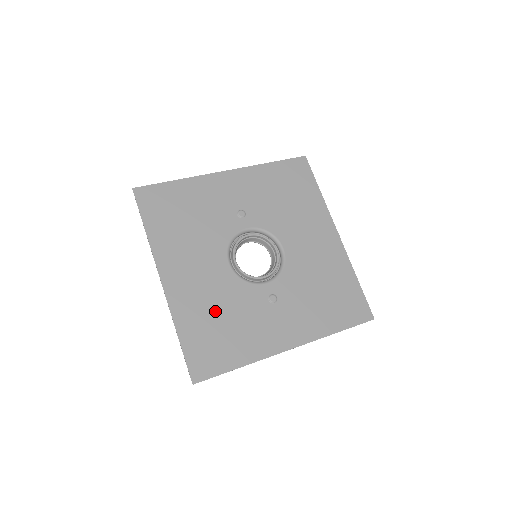
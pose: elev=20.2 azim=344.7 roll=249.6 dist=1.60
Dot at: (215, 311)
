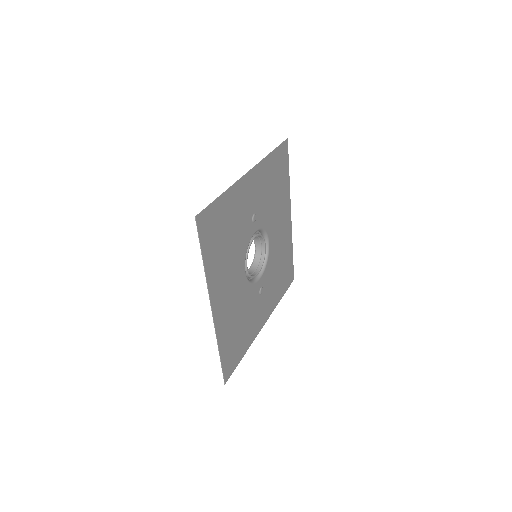
Dot at: (237, 319)
